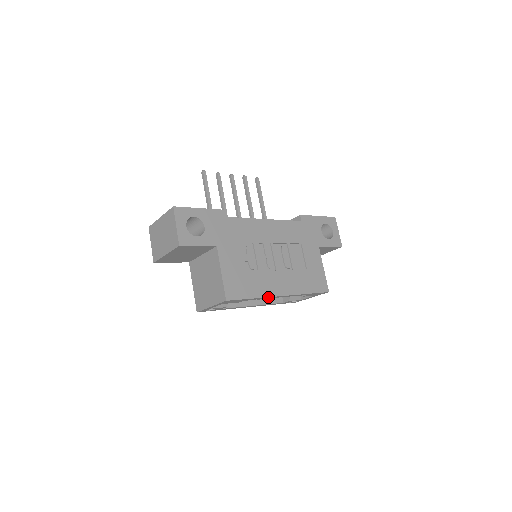
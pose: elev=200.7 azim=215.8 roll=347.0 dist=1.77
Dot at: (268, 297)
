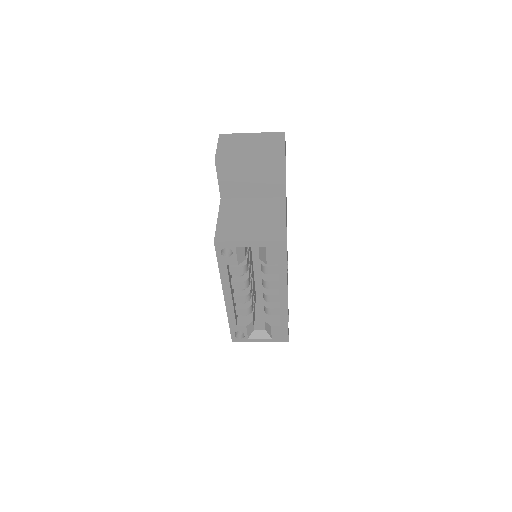
Dot at: (285, 284)
